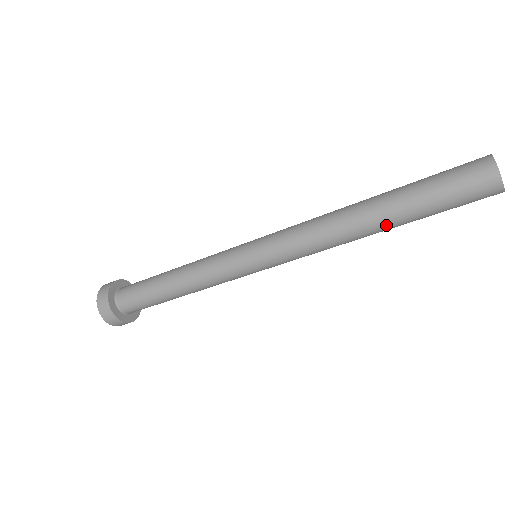
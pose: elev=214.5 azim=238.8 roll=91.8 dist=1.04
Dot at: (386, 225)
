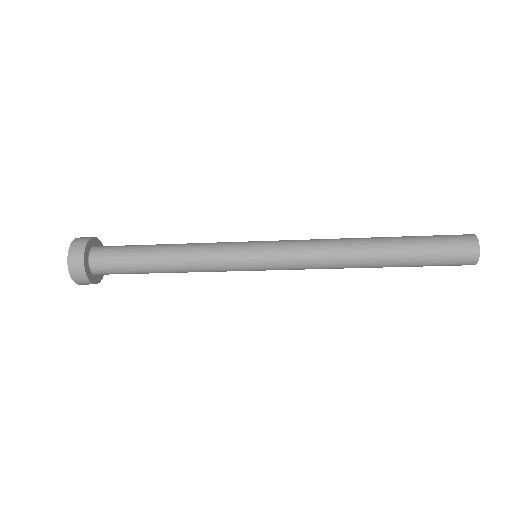
Dot at: occluded
